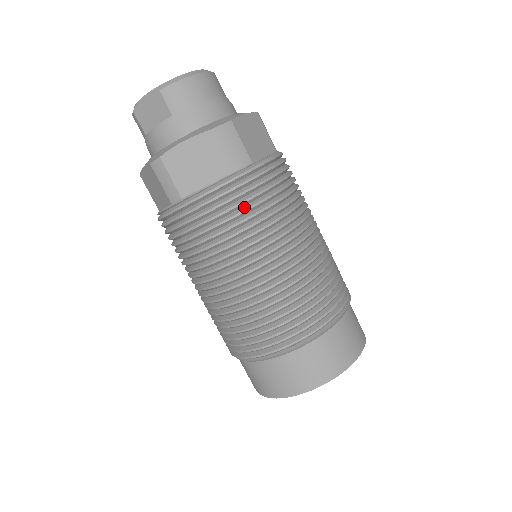
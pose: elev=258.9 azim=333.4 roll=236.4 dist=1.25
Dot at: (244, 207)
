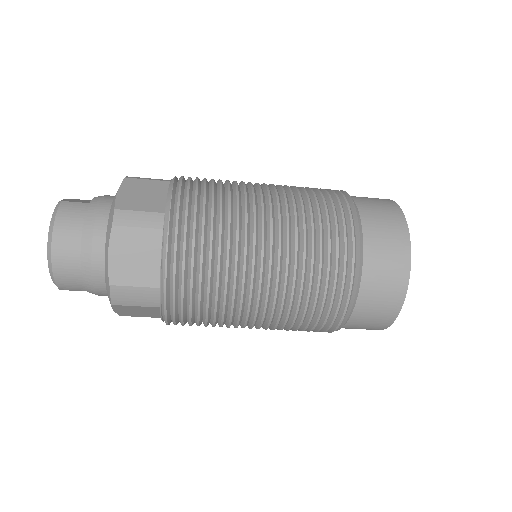
Dot at: (195, 314)
